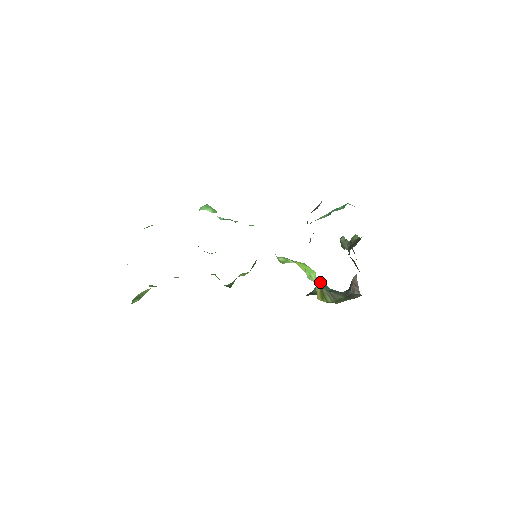
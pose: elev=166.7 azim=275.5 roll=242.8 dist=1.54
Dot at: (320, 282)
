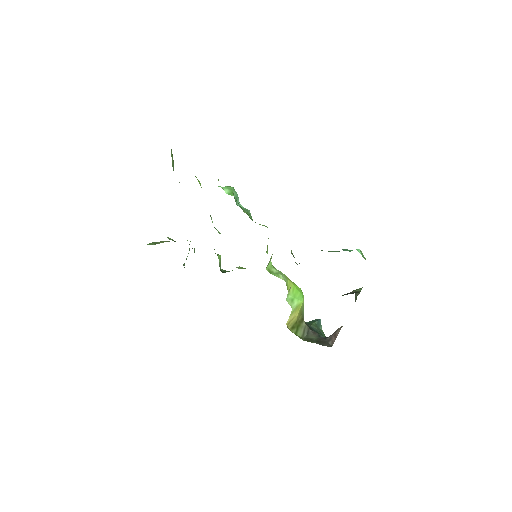
Dot at: (317, 319)
